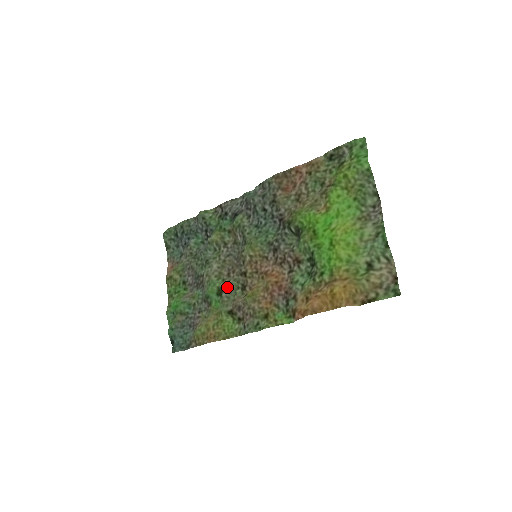
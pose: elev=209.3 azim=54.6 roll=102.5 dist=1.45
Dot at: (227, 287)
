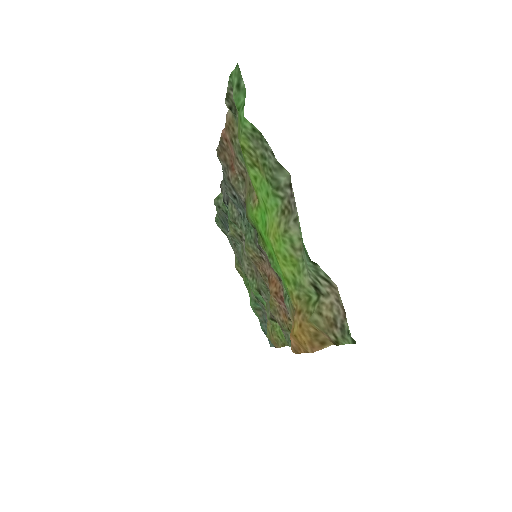
Dot at: (260, 289)
